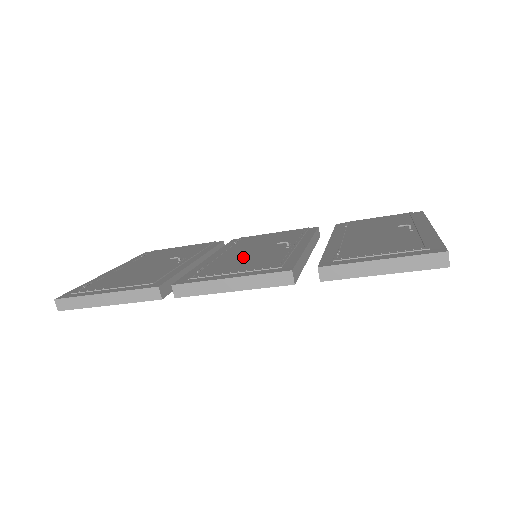
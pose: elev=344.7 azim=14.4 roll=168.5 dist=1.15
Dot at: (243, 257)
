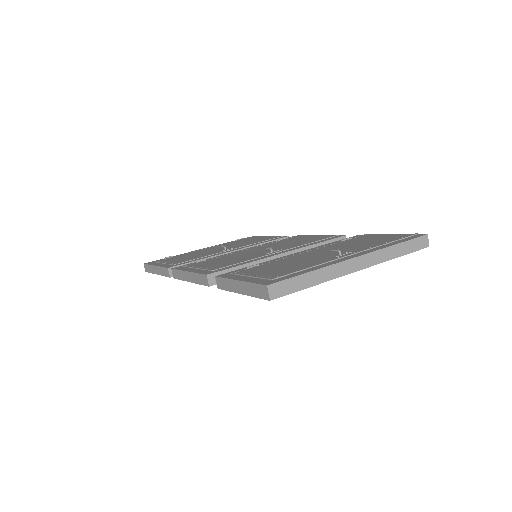
Dot at: (237, 256)
